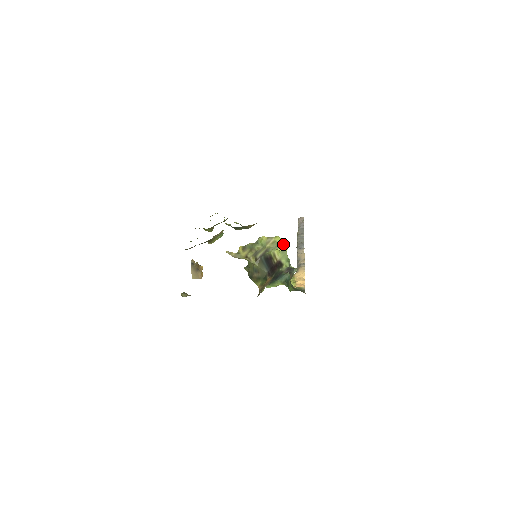
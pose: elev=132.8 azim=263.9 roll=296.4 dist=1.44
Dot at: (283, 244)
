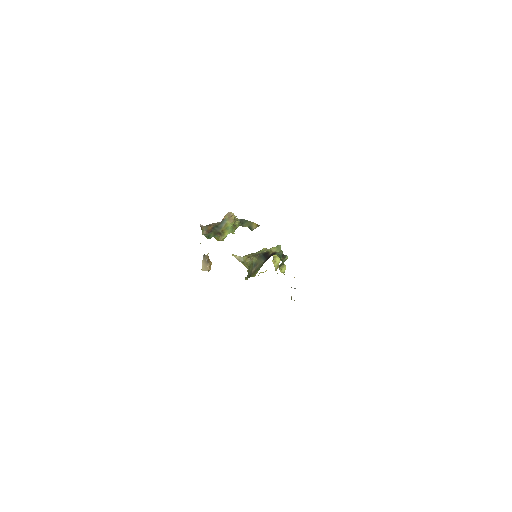
Dot at: occluded
